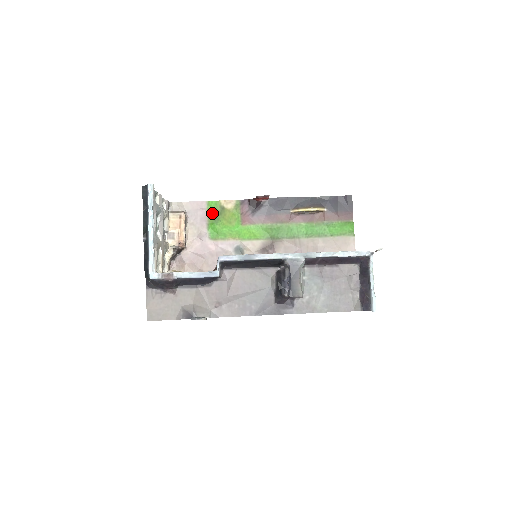
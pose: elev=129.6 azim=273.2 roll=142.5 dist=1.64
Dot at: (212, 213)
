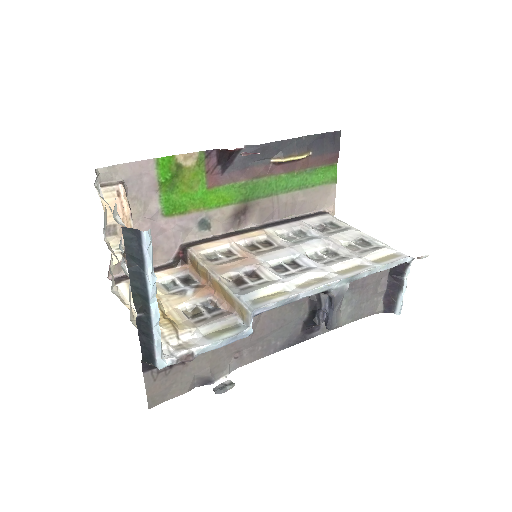
Dot at: (165, 177)
